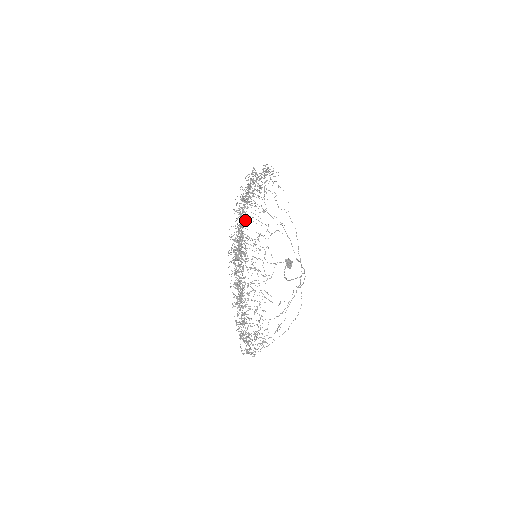
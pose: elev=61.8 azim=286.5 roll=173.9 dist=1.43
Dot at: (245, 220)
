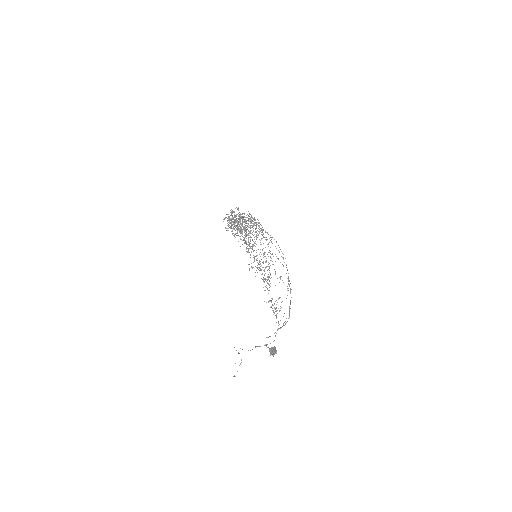
Dot at: (256, 256)
